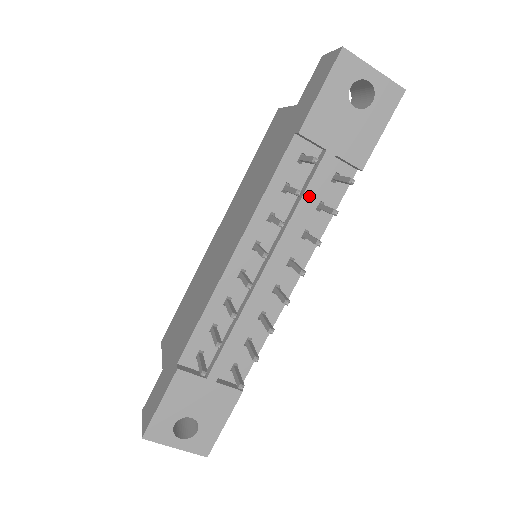
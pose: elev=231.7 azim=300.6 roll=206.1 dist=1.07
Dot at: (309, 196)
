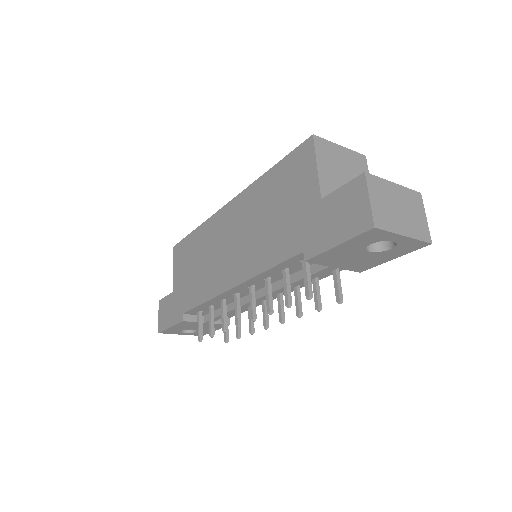
Dot at: occluded
